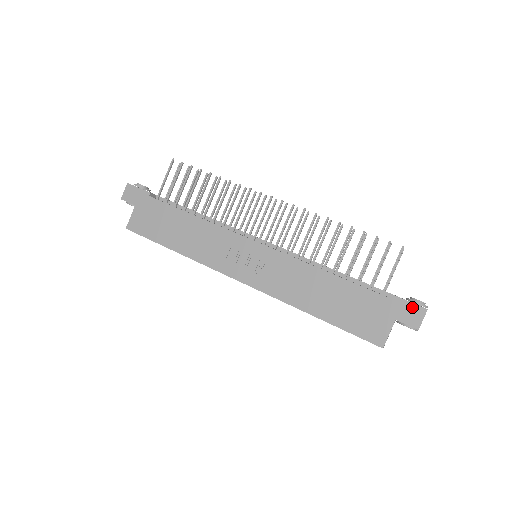
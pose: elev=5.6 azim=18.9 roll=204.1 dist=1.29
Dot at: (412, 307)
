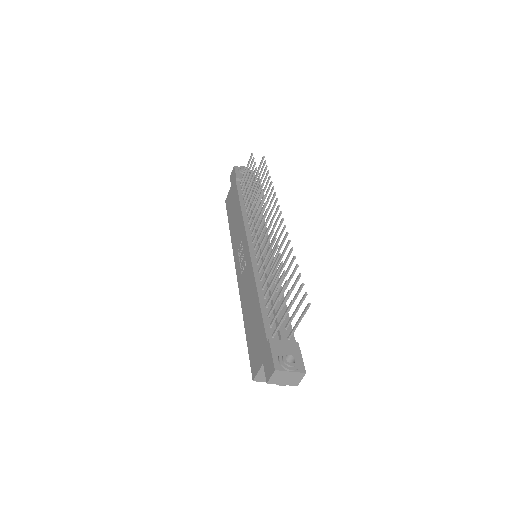
Dot at: (271, 360)
